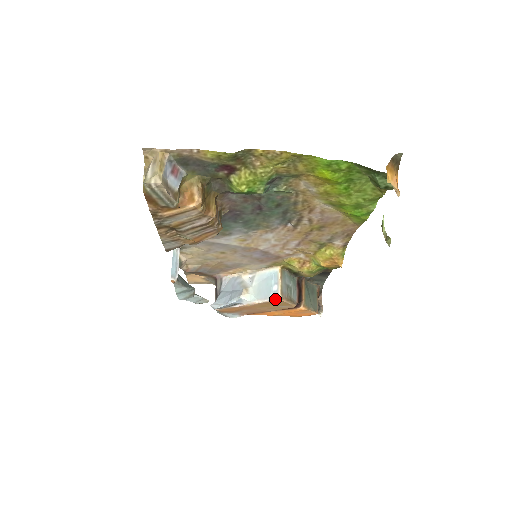
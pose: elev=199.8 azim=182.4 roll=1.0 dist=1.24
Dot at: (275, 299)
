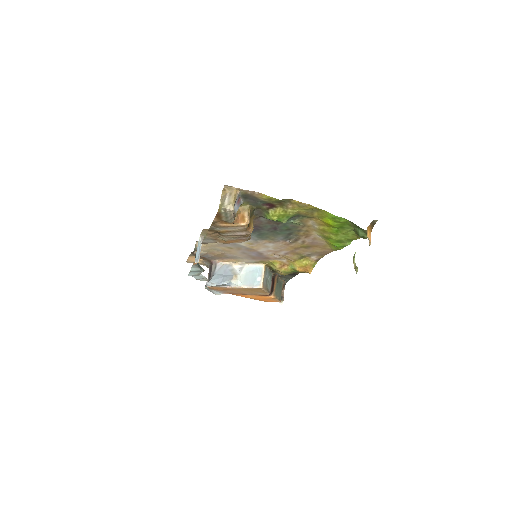
Dot at: (258, 287)
